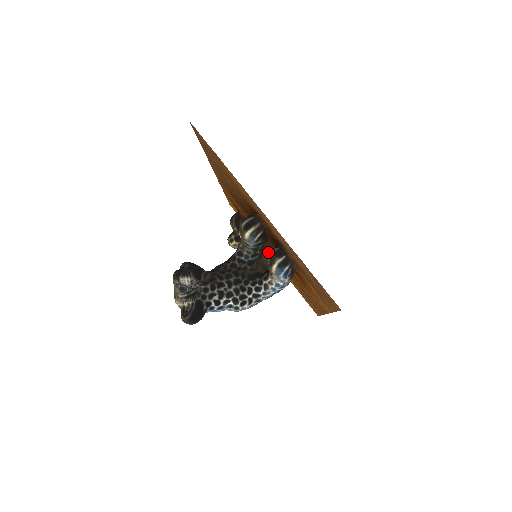
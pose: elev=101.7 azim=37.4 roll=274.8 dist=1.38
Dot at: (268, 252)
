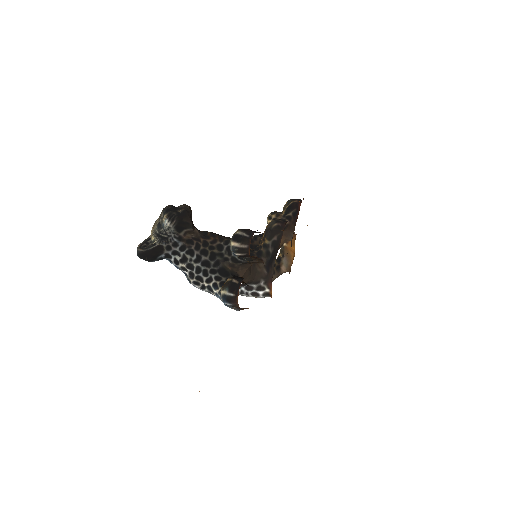
Dot at: (271, 263)
